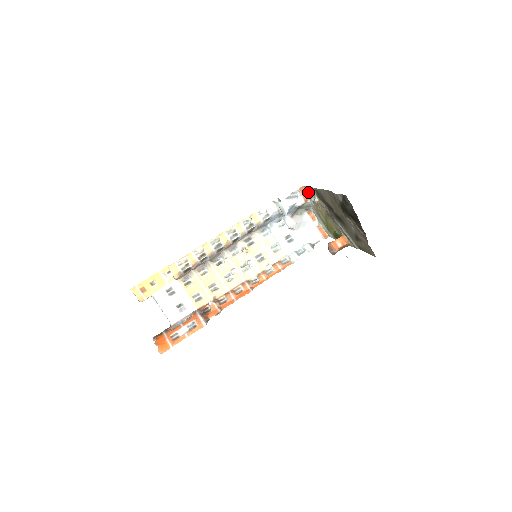
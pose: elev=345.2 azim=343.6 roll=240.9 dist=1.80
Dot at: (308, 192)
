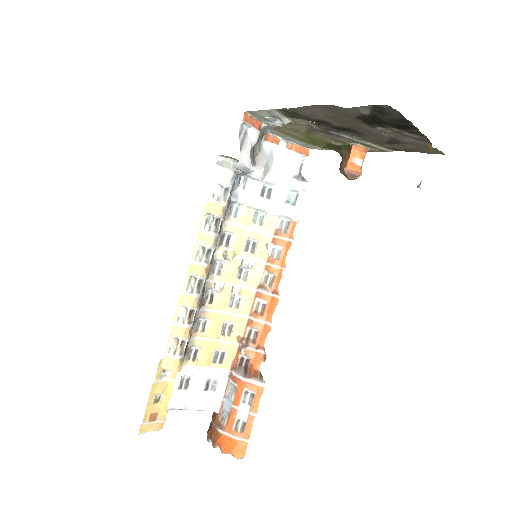
Dot at: (260, 116)
